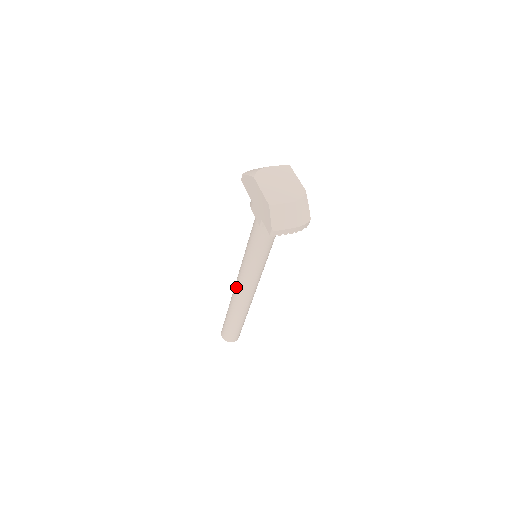
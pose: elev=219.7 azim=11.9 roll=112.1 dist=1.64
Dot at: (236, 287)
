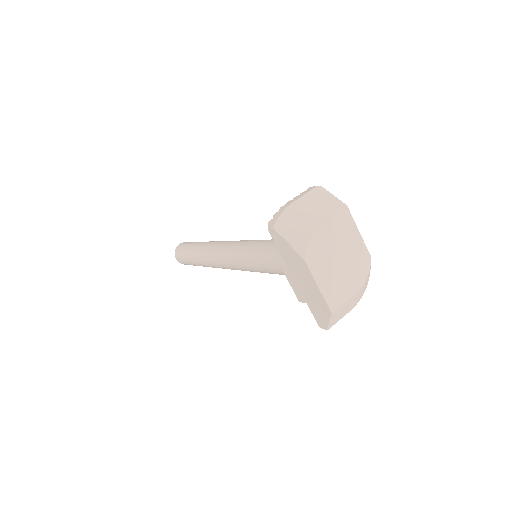
Dot at: (216, 262)
